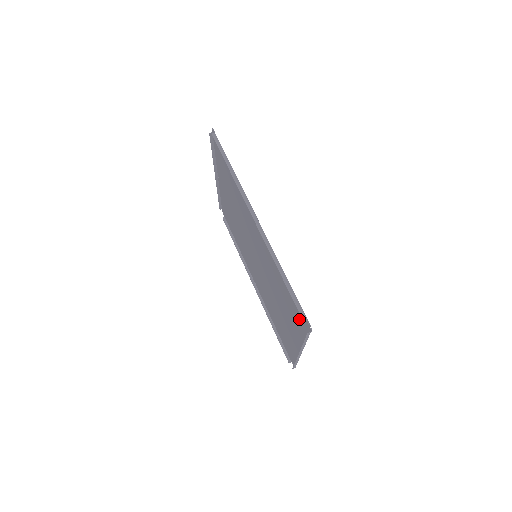
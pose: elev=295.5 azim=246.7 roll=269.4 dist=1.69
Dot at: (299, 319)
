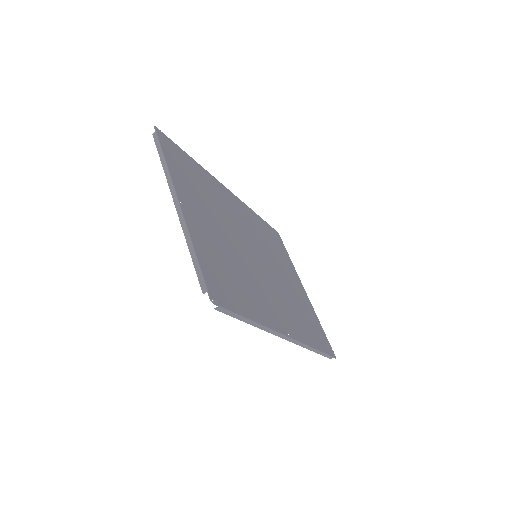
Dot at: (320, 333)
